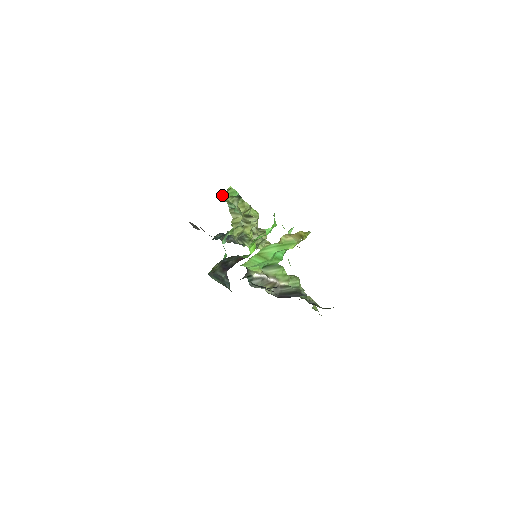
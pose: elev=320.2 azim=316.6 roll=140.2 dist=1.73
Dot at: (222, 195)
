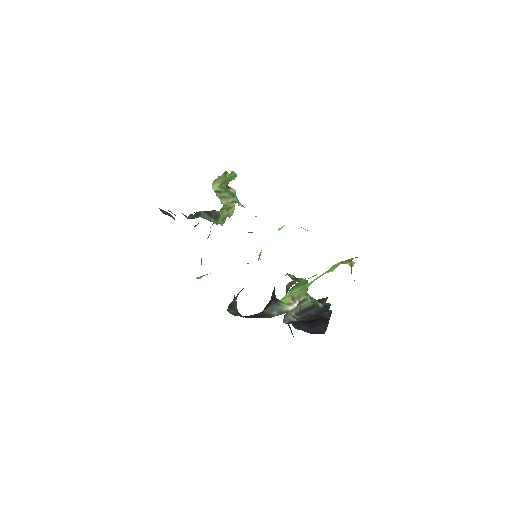
Dot at: occluded
